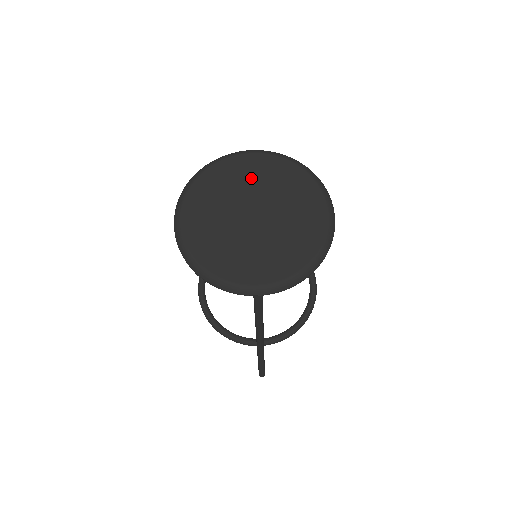
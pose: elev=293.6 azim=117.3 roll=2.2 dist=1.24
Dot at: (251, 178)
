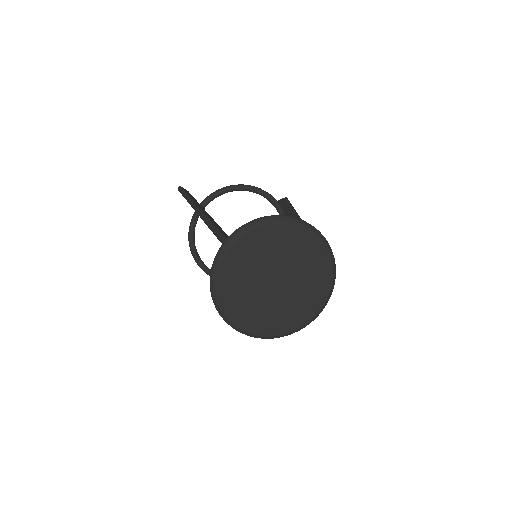
Dot at: (280, 248)
